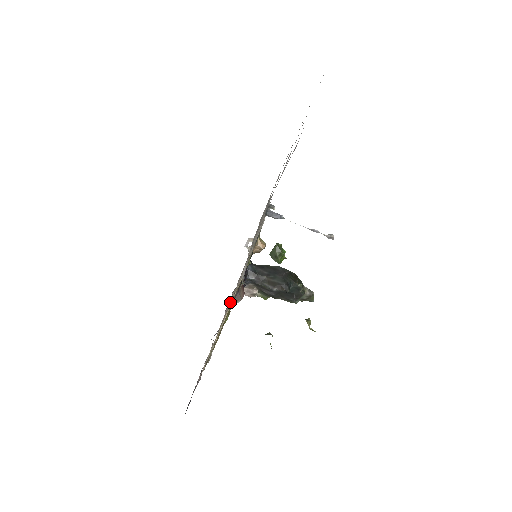
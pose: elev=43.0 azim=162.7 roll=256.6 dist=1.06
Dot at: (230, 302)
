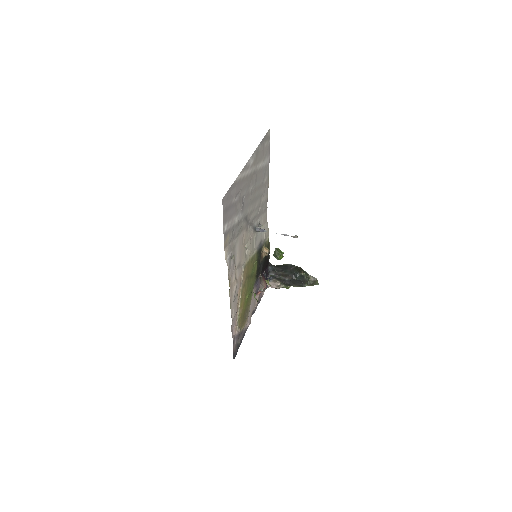
Dot at: (236, 281)
